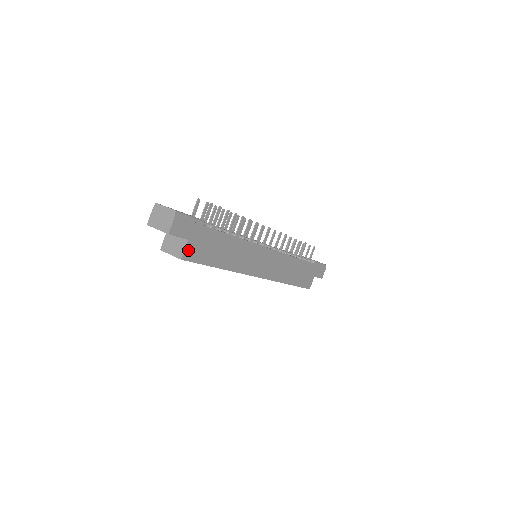
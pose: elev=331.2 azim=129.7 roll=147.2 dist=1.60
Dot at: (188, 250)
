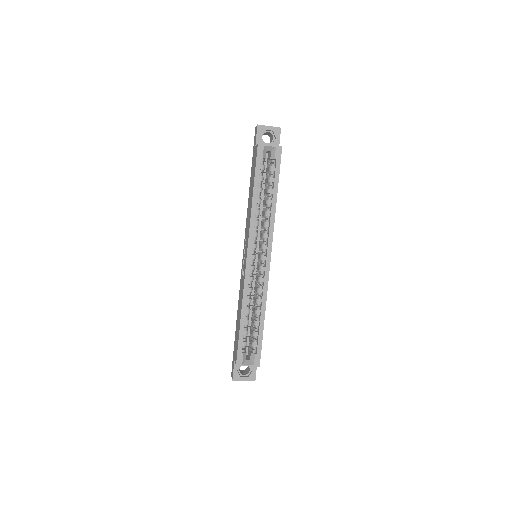
Dot at: occluded
